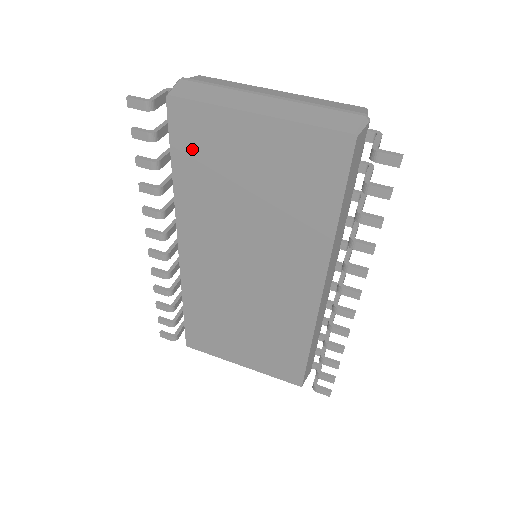
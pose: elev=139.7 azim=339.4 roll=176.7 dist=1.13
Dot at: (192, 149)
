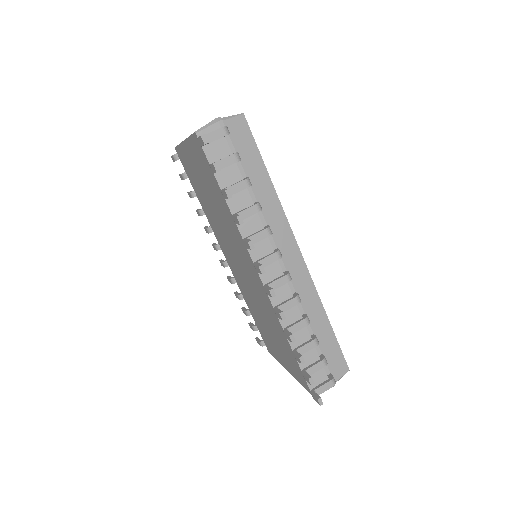
Dot at: (191, 177)
